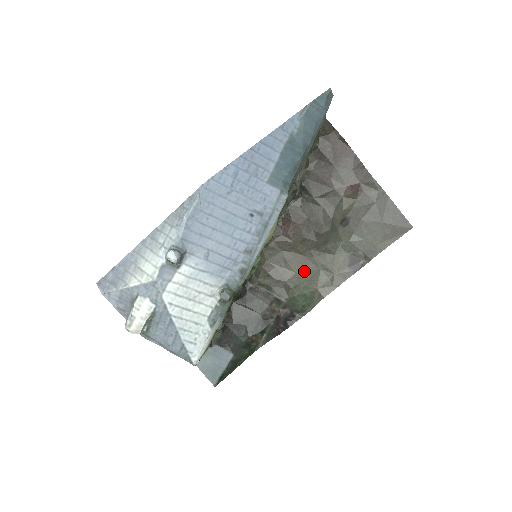
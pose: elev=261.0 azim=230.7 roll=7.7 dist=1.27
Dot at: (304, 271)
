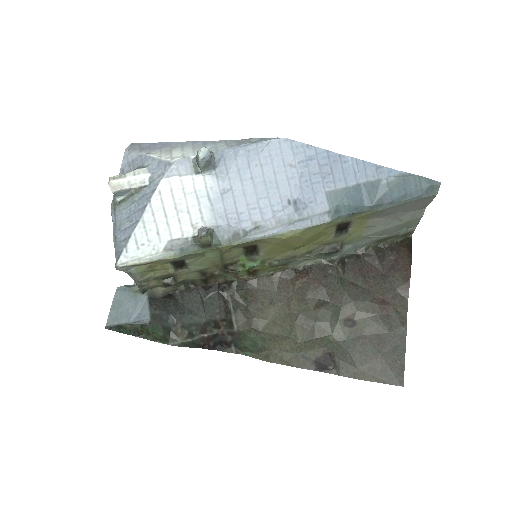
Dot at: (277, 325)
